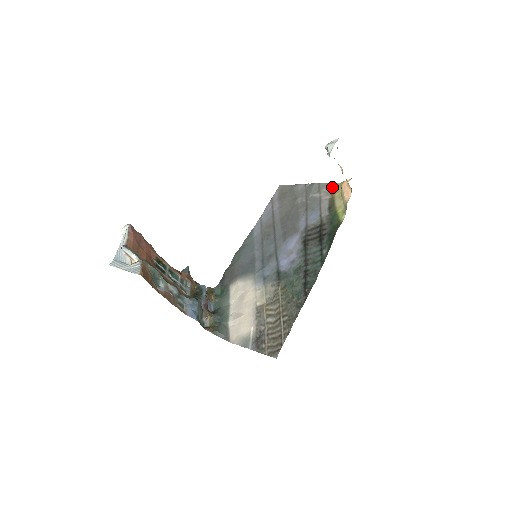
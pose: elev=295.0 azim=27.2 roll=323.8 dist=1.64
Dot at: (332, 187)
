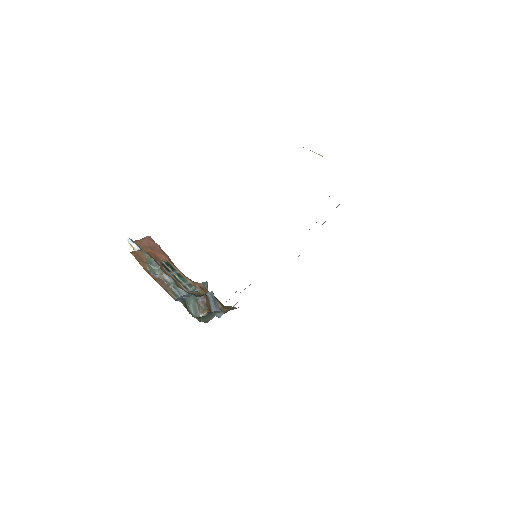
Dot at: occluded
